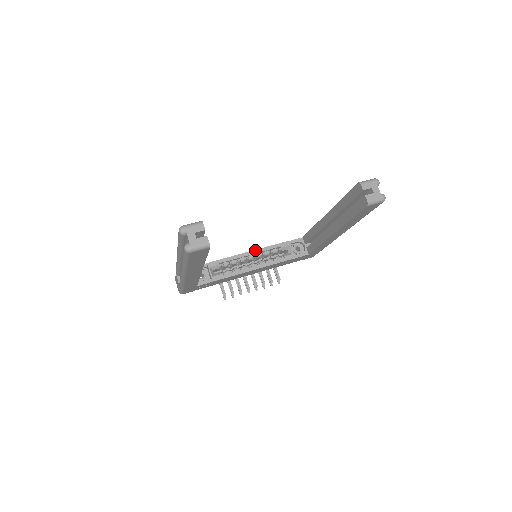
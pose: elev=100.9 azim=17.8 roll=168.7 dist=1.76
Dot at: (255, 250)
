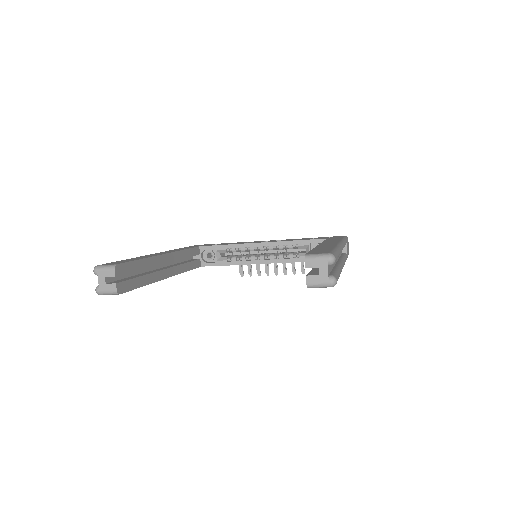
Dot at: (267, 242)
